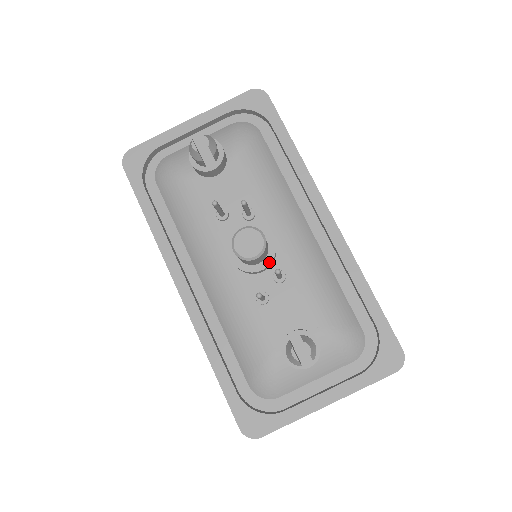
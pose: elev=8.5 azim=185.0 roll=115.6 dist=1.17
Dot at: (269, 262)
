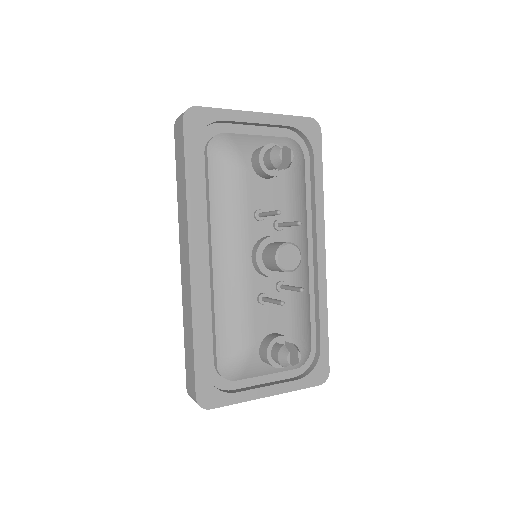
Dot at: (283, 273)
